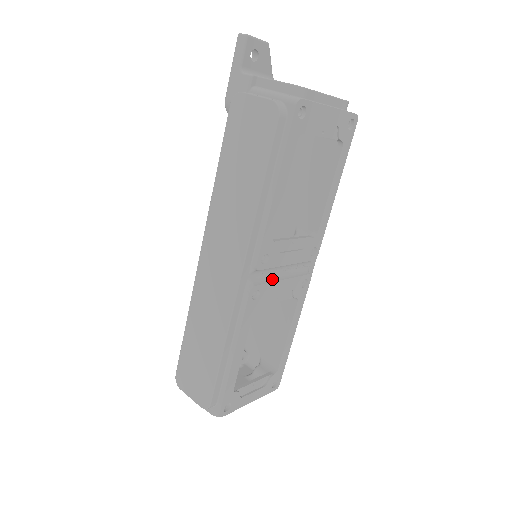
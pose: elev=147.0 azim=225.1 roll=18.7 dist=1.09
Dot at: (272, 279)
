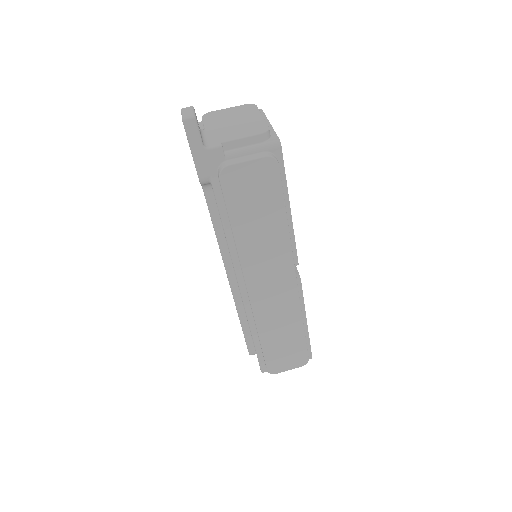
Dot at: occluded
